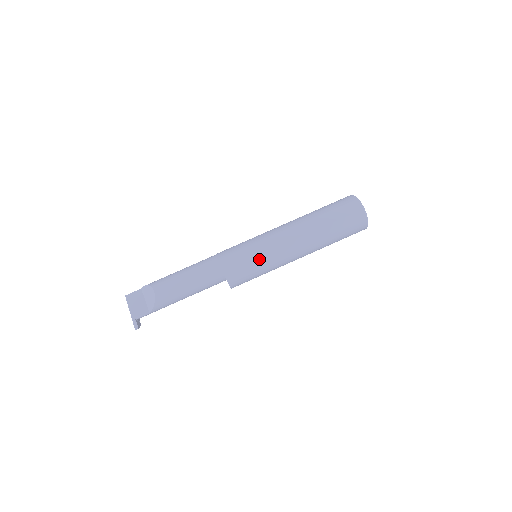
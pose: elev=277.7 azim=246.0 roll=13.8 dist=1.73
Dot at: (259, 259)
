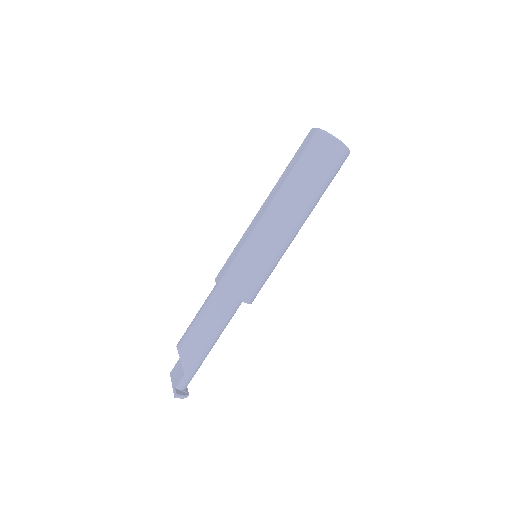
Dot at: (244, 250)
